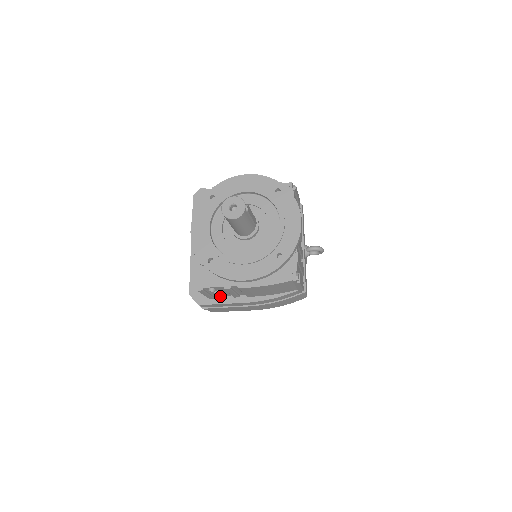
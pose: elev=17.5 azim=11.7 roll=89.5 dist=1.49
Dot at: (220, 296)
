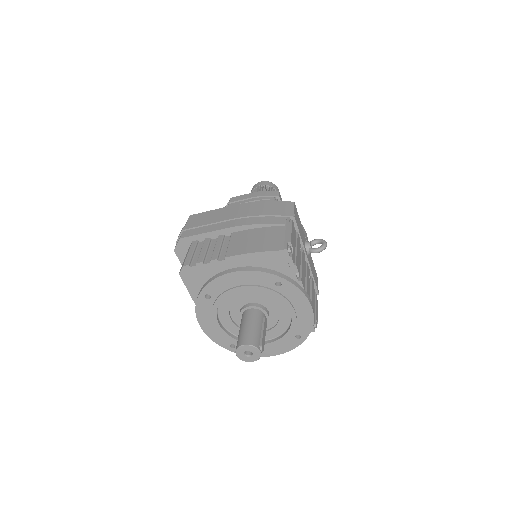
Dot at: occluded
